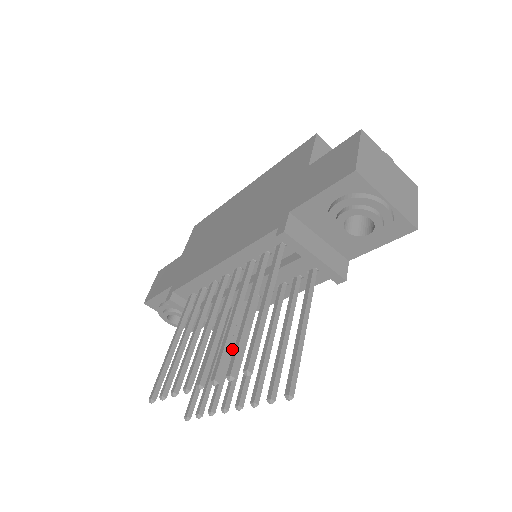
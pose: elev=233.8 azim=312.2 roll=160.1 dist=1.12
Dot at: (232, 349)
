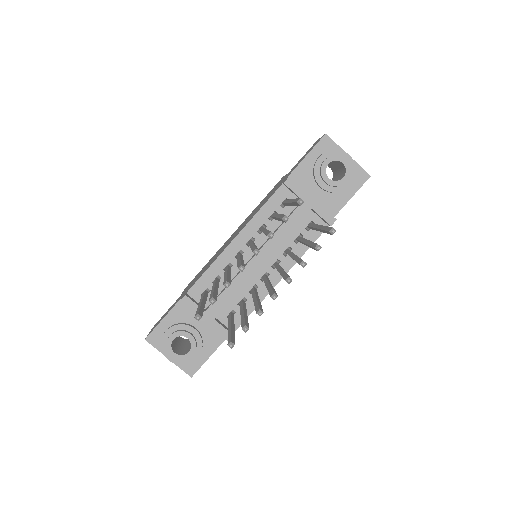
Dot at: (258, 297)
